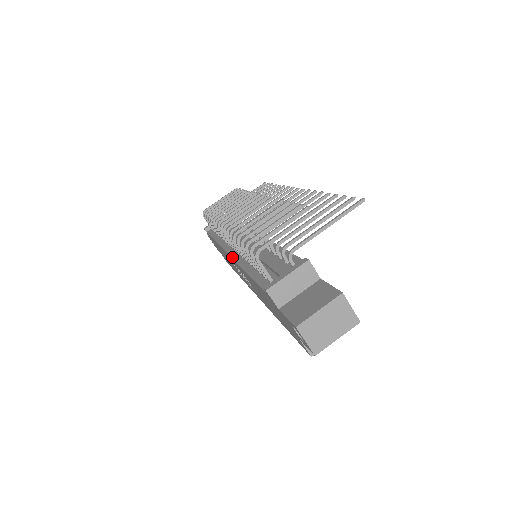
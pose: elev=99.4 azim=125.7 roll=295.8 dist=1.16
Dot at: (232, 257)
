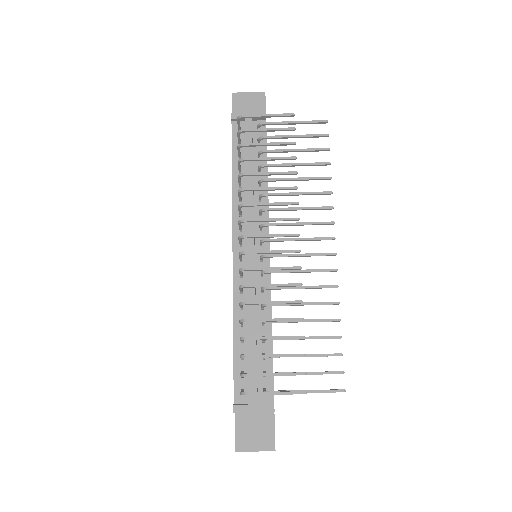
Dot at: (233, 273)
